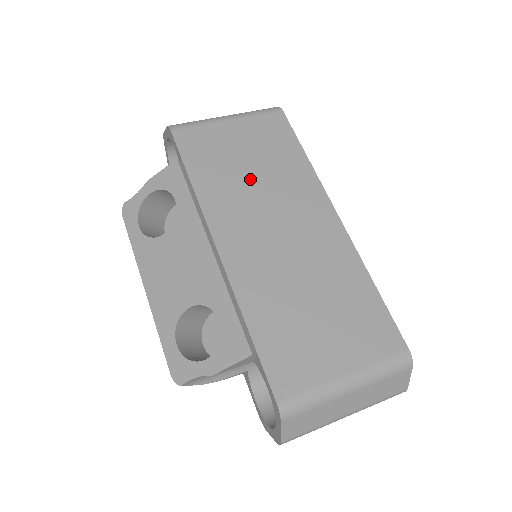
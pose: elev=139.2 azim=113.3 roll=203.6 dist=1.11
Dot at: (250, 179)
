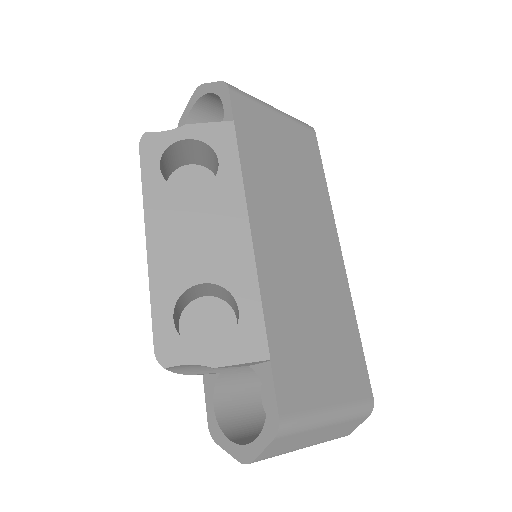
Dot at: (285, 179)
